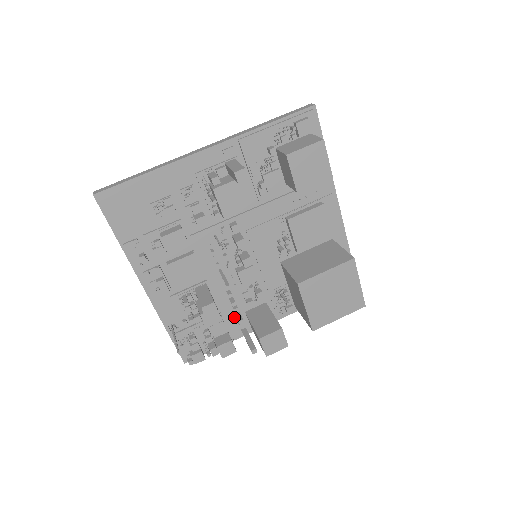
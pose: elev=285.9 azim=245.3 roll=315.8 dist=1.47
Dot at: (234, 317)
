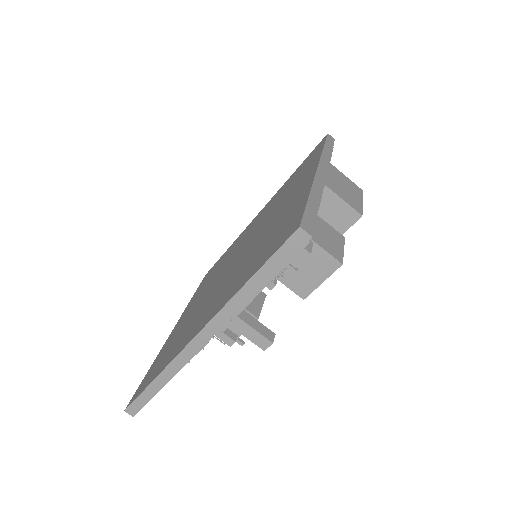
Dot at: occluded
